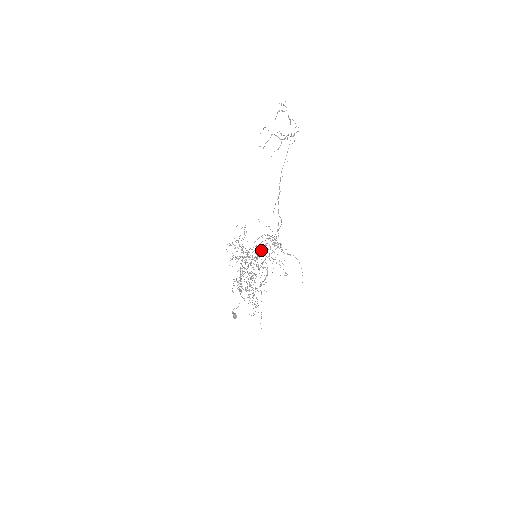
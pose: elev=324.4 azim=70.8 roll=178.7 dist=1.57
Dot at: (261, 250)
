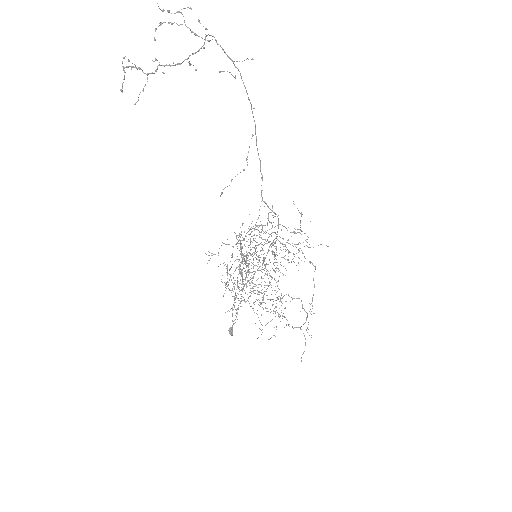
Dot at: occluded
